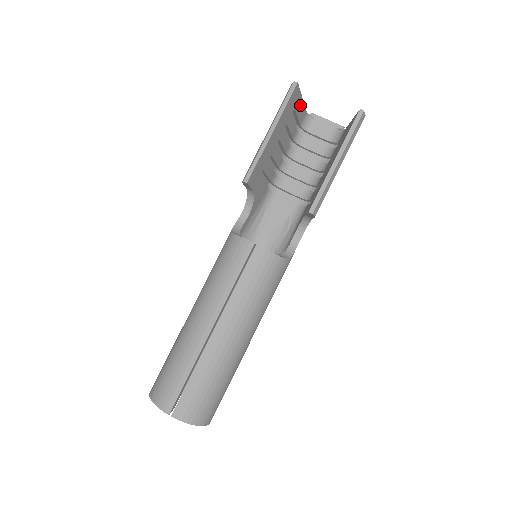
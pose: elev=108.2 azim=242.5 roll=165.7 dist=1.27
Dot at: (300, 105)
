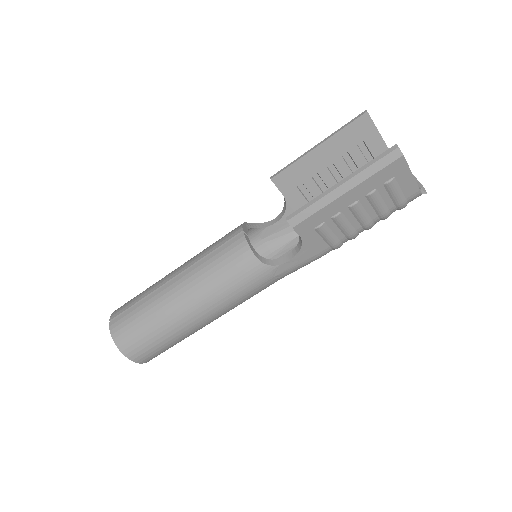
Dot at: (378, 143)
